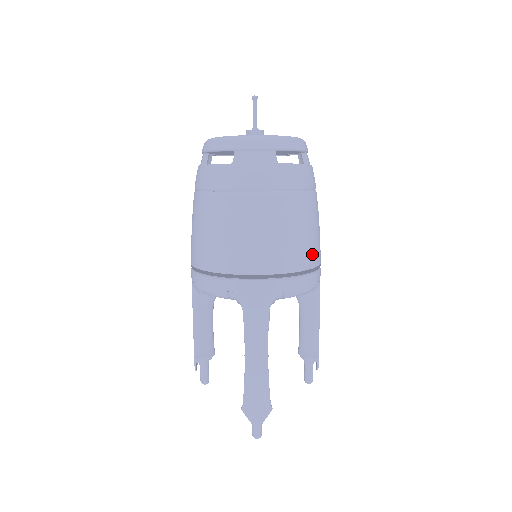
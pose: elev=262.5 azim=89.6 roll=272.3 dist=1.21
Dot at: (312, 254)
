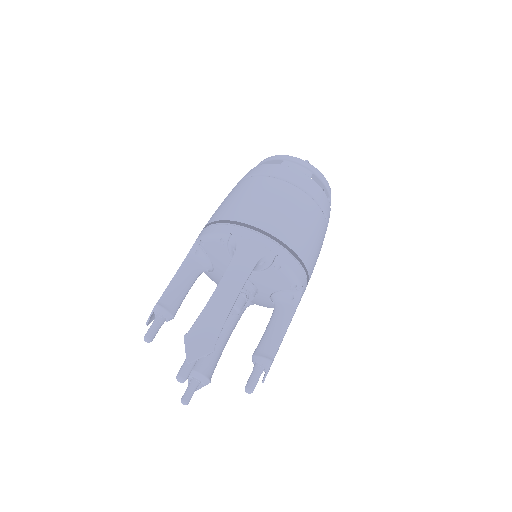
Dot at: (309, 254)
